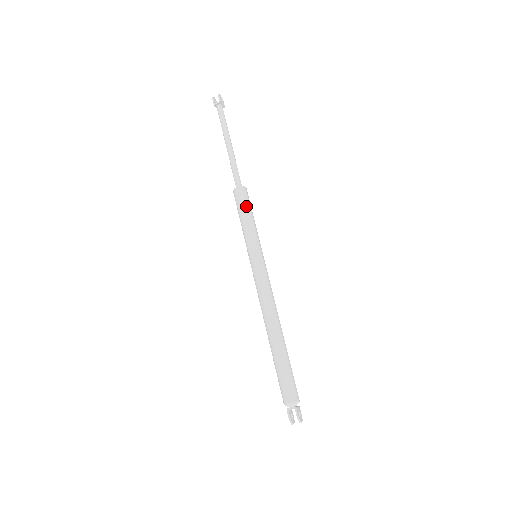
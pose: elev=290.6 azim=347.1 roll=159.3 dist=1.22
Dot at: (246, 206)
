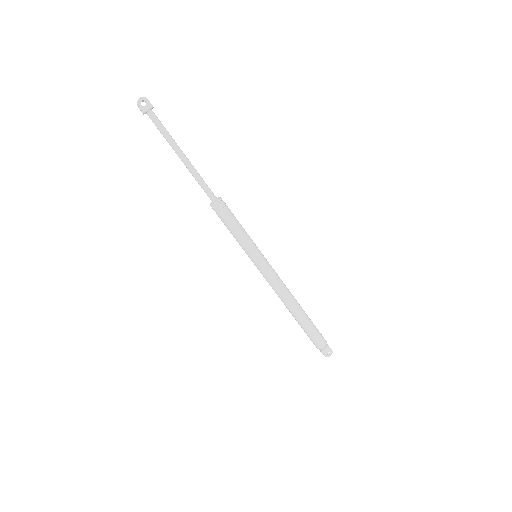
Dot at: (225, 223)
